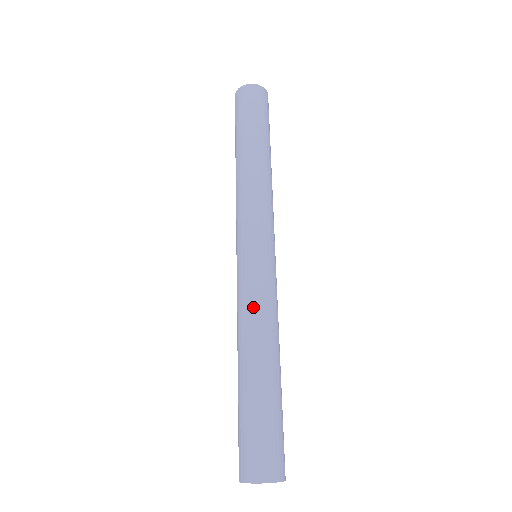
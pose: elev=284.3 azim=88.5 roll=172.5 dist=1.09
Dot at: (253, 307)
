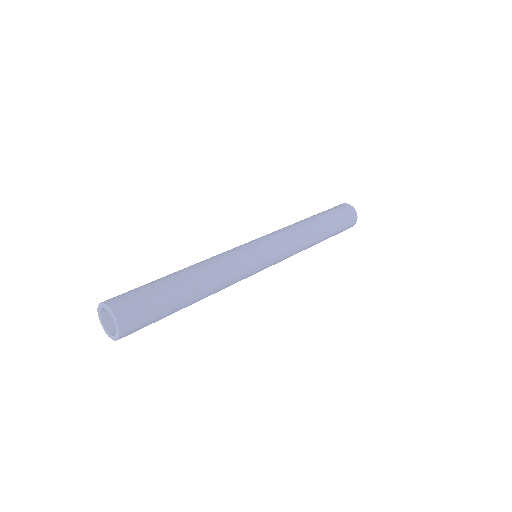
Dot at: (223, 257)
